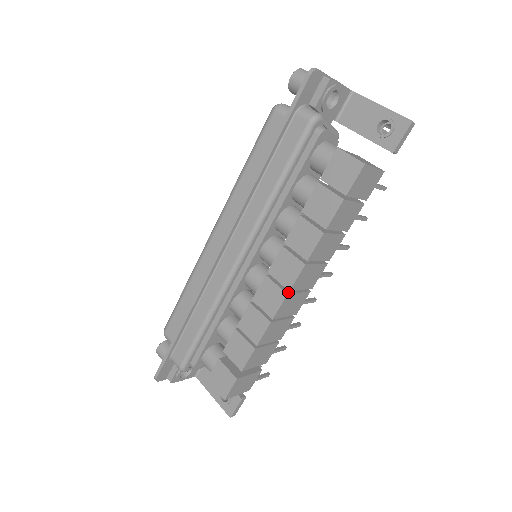
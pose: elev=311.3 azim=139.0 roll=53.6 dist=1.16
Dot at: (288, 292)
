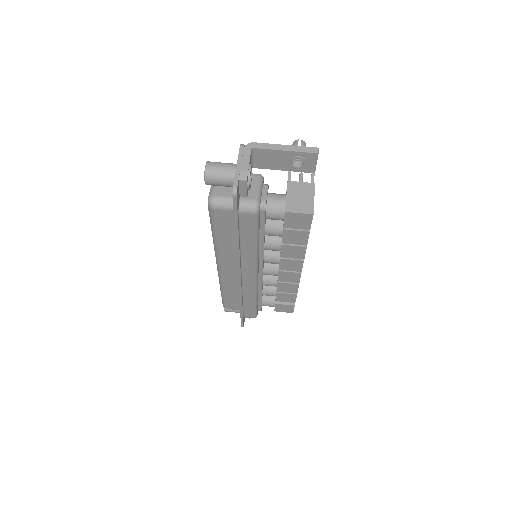
Dot at: occluded
